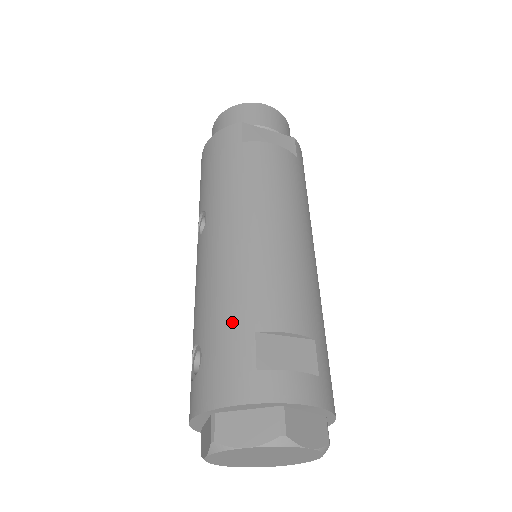
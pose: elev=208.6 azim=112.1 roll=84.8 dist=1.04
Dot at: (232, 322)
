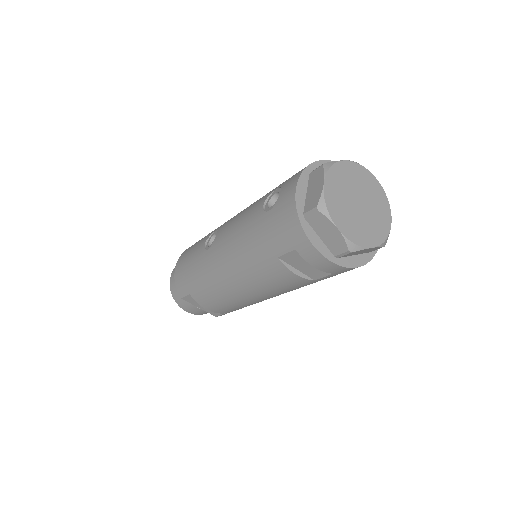
Dot at: occluded
